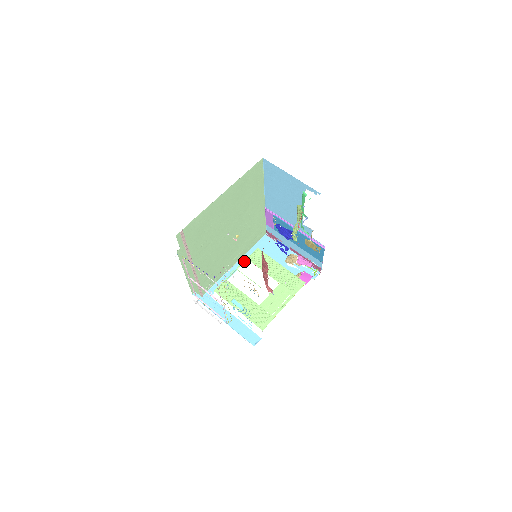
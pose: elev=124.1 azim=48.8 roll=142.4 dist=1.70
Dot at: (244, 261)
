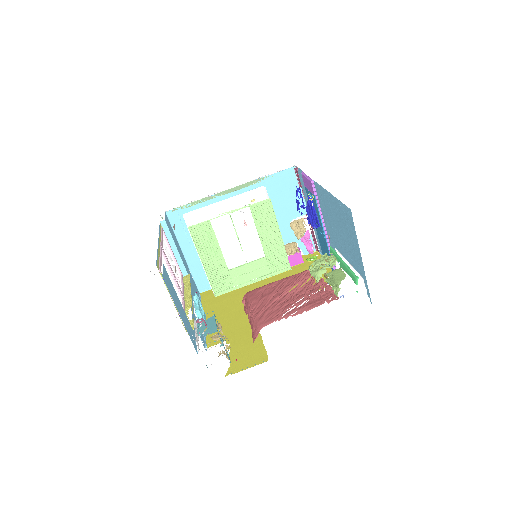
Dot at: (244, 207)
